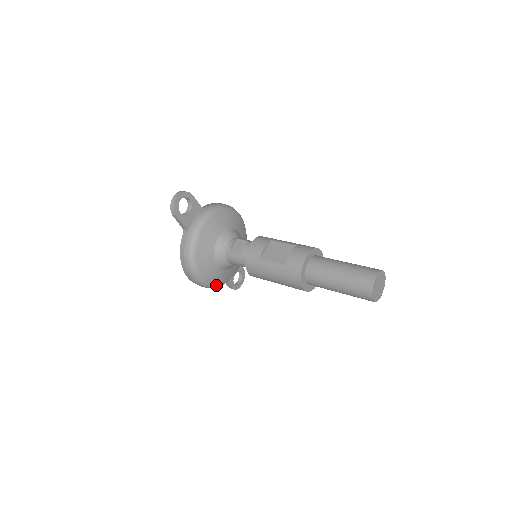
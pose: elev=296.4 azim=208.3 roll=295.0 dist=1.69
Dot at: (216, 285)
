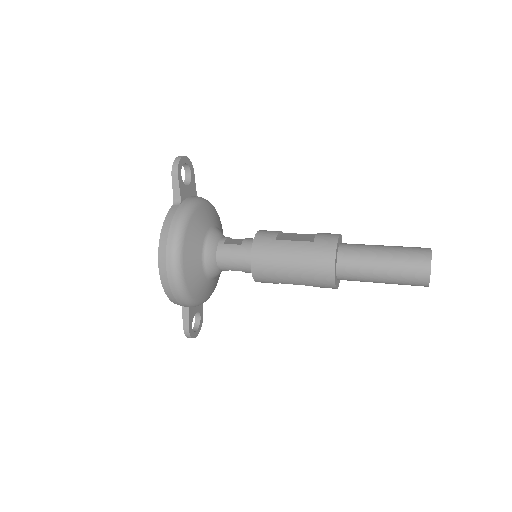
Dot at: (188, 293)
